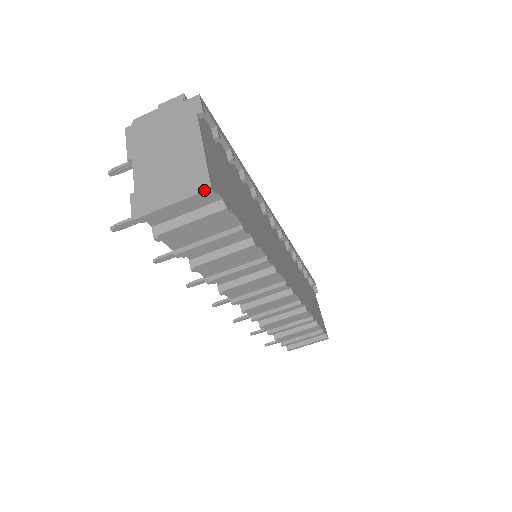
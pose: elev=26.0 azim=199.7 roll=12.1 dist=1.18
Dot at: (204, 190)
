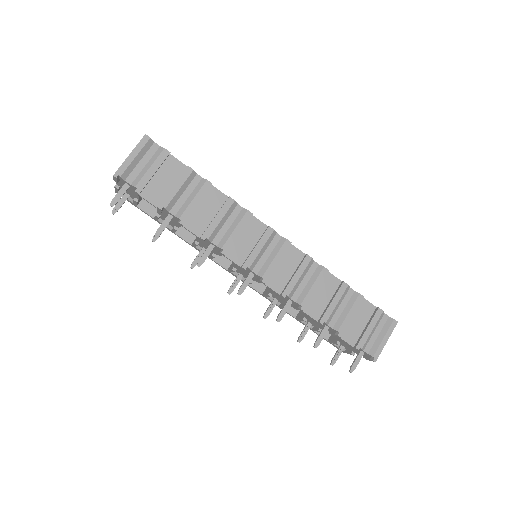
Dot at: (143, 137)
